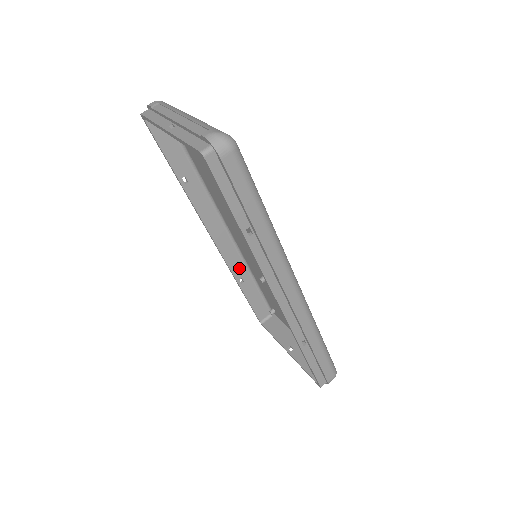
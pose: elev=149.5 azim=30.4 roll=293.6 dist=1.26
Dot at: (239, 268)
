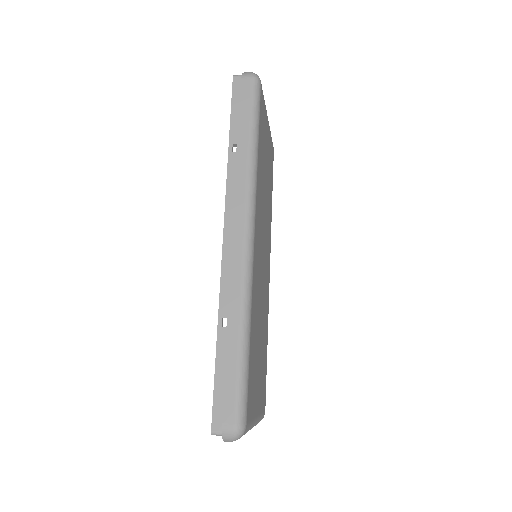
Dot at: occluded
